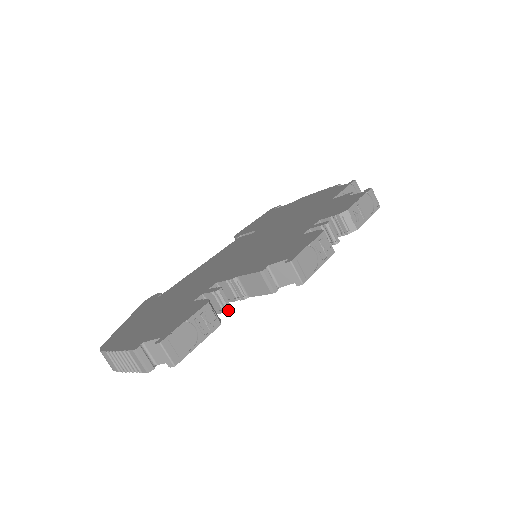
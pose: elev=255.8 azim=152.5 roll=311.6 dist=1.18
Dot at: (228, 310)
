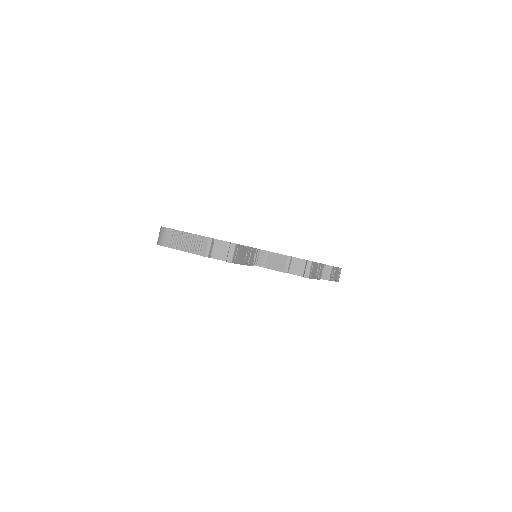
Dot at: (253, 264)
